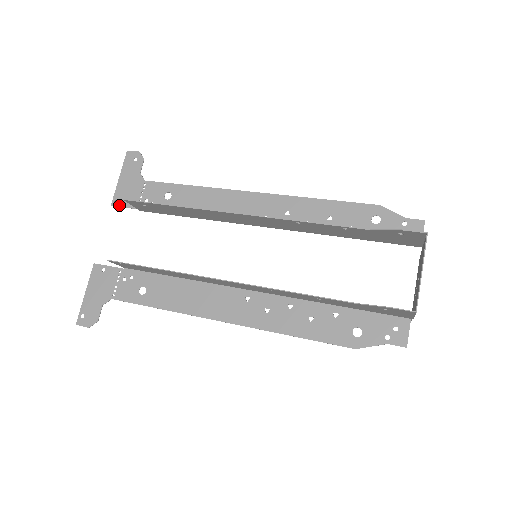
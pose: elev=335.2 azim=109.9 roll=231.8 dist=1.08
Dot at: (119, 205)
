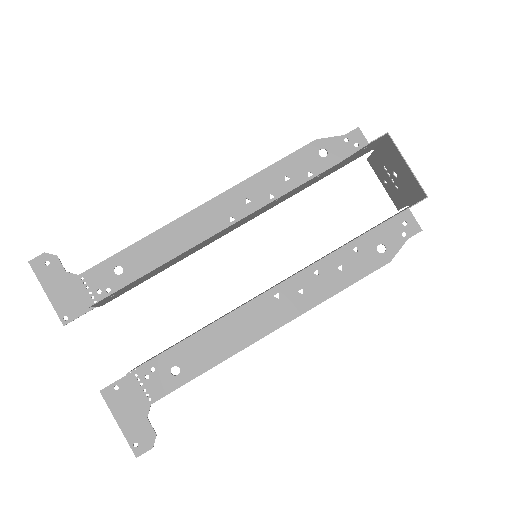
Dot at: (73, 318)
